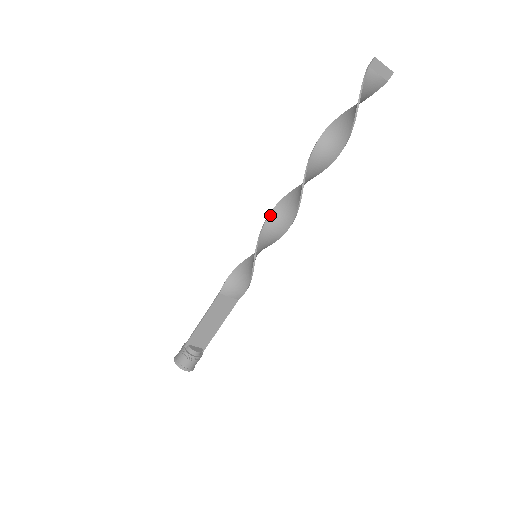
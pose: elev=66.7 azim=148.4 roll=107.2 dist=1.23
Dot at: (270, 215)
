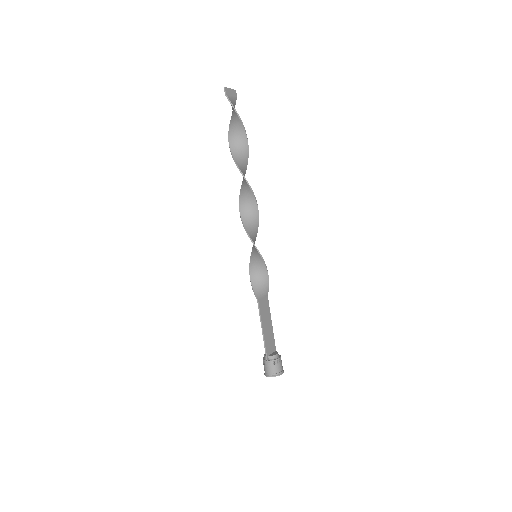
Dot at: (243, 223)
